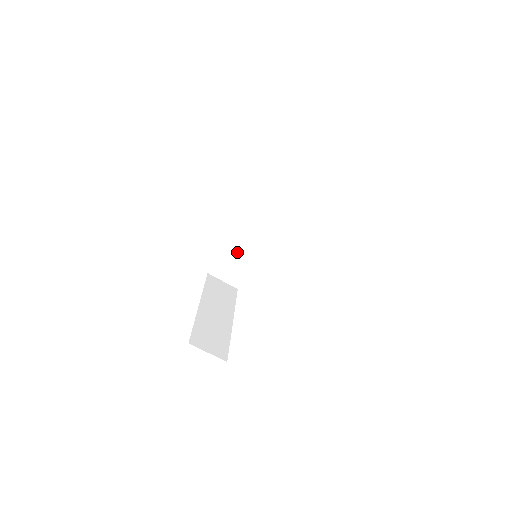
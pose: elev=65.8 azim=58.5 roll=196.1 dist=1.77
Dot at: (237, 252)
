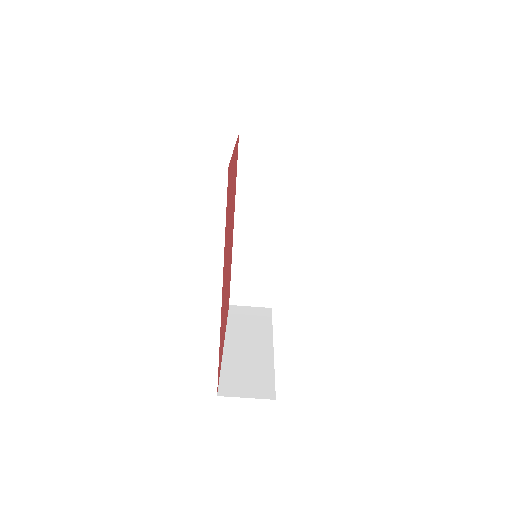
Dot at: (248, 266)
